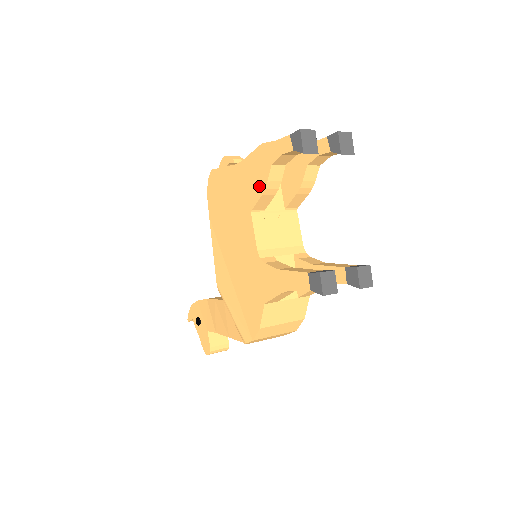
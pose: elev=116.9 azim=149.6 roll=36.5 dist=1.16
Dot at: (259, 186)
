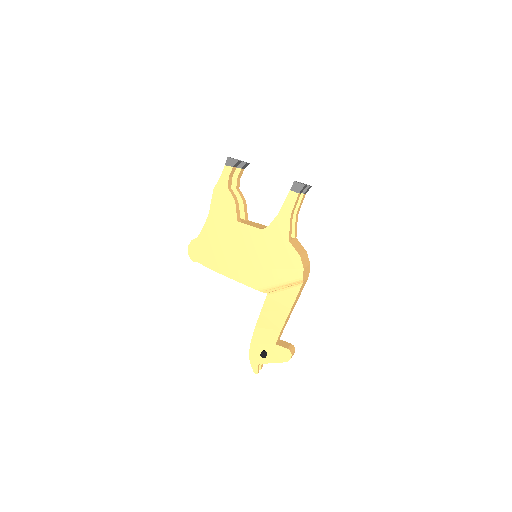
Dot at: (230, 205)
